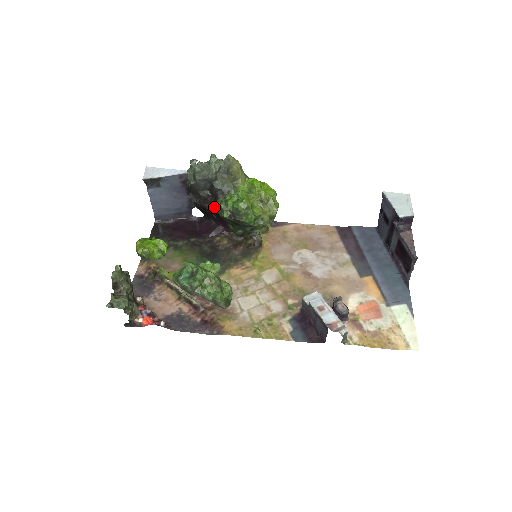
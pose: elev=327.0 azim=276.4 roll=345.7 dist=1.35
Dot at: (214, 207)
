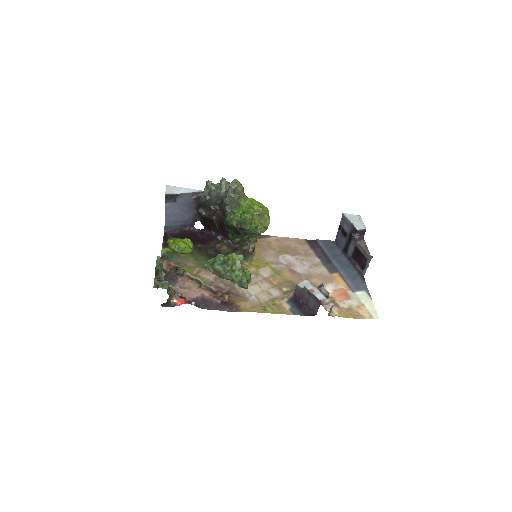
Dot at: (221, 219)
